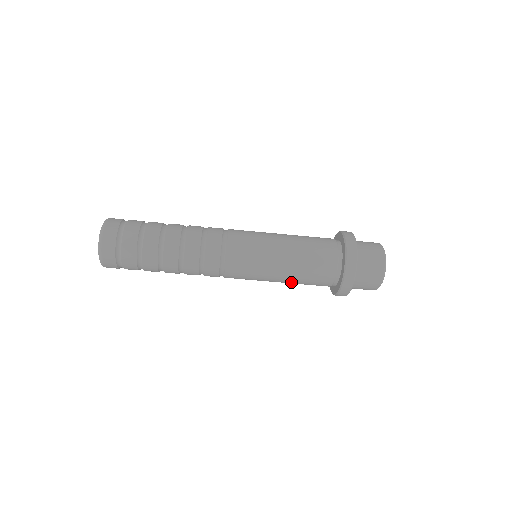
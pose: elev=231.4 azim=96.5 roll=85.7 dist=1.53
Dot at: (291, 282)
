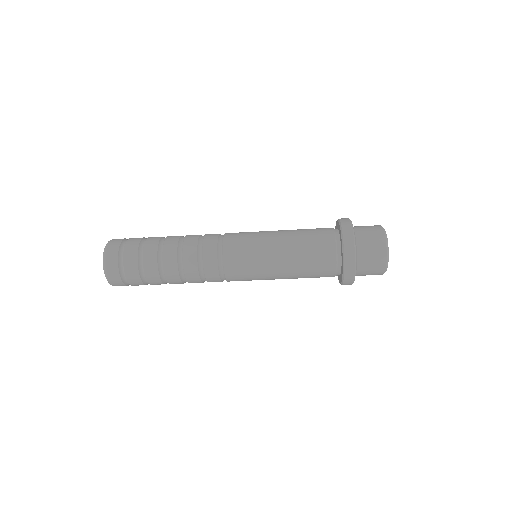
Dot at: (293, 273)
